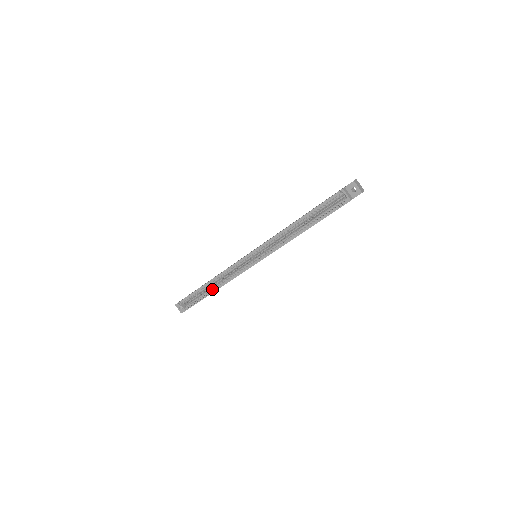
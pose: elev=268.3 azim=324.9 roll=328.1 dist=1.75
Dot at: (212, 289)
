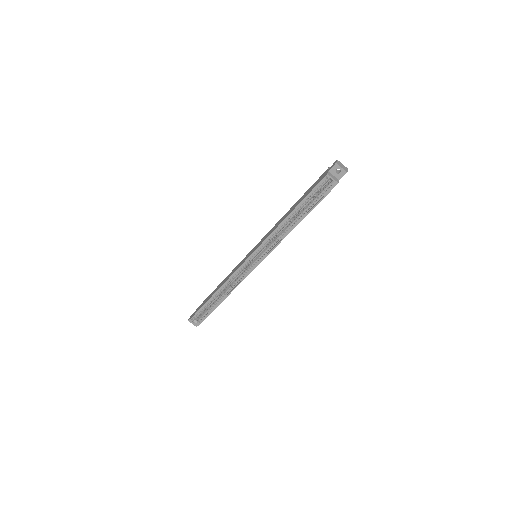
Dot at: (221, 298)
